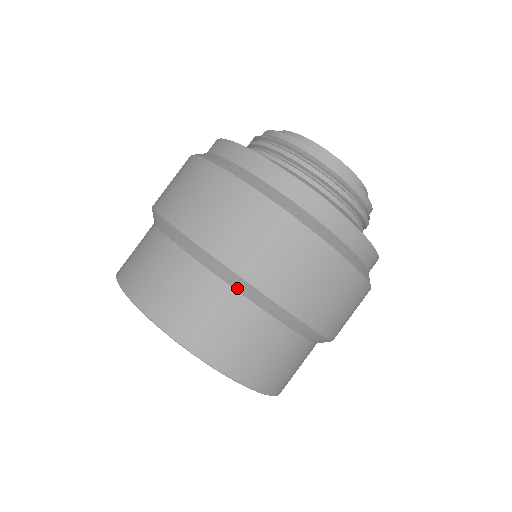
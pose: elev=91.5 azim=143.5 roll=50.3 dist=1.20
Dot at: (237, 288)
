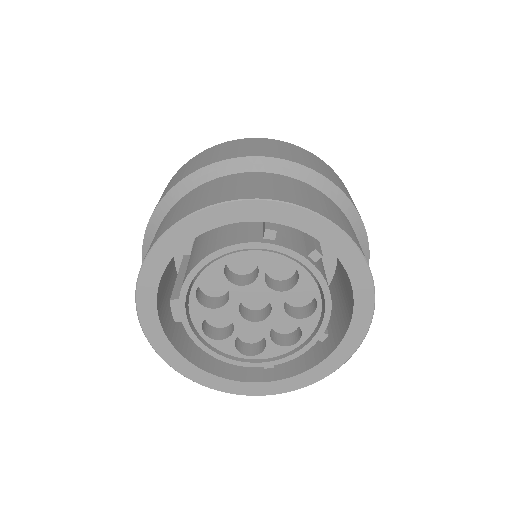
Dot at: (326, 192)
